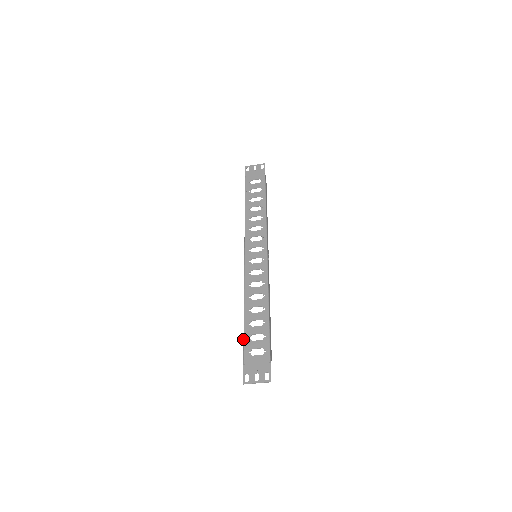
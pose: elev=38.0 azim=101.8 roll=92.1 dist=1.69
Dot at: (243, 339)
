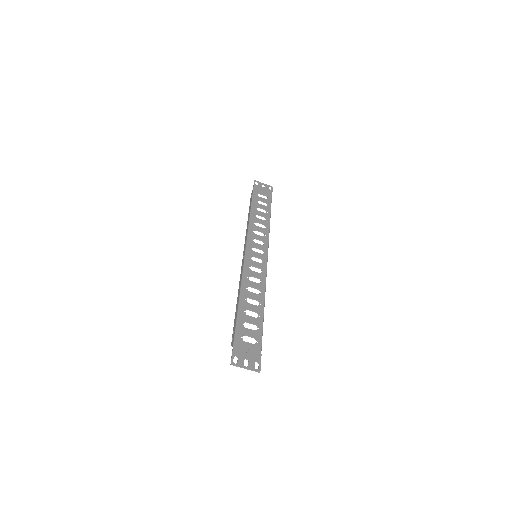
Dot at: (236, 322)
